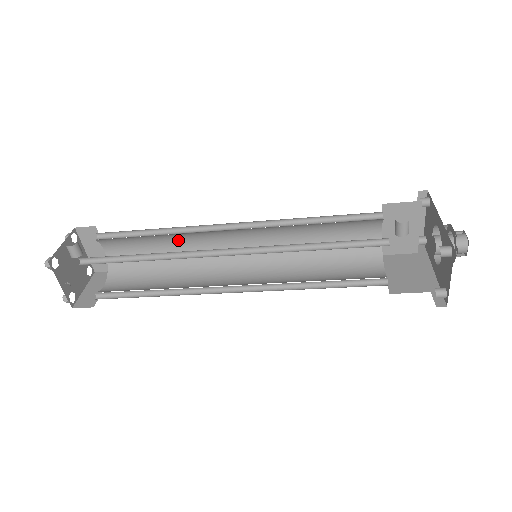
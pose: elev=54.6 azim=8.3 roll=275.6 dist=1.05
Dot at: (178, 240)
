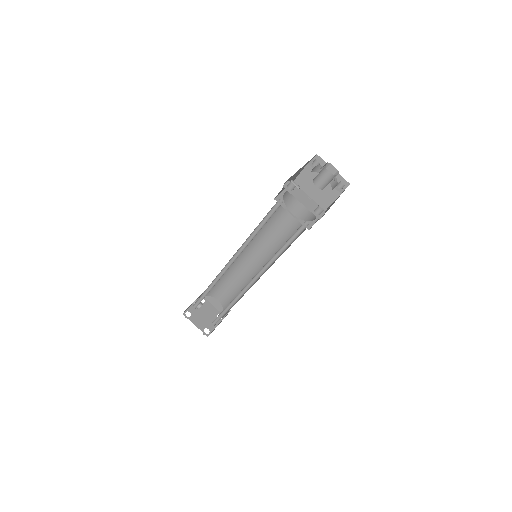
Dot at: (236, 273)
